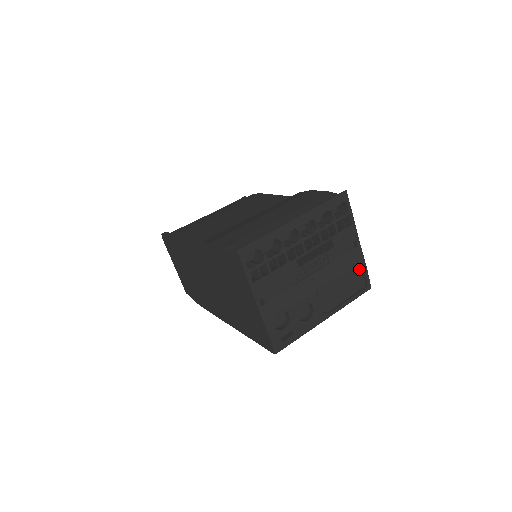
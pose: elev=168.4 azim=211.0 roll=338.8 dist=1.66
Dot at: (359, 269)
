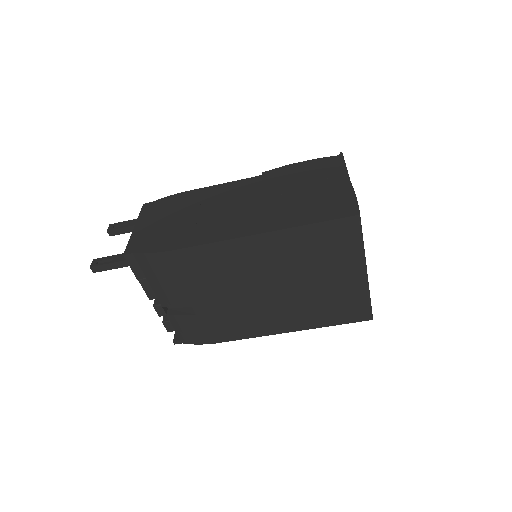
Dot at: occluded
